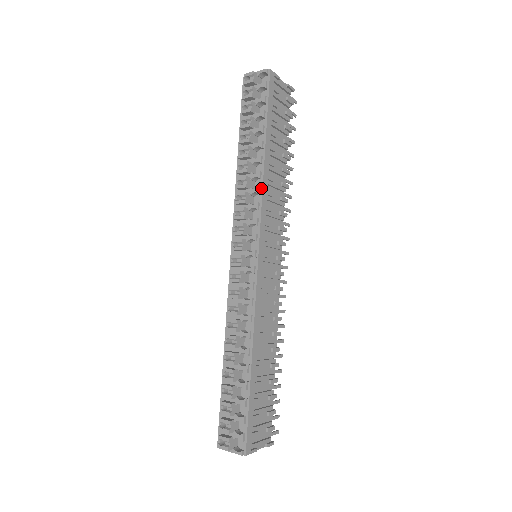
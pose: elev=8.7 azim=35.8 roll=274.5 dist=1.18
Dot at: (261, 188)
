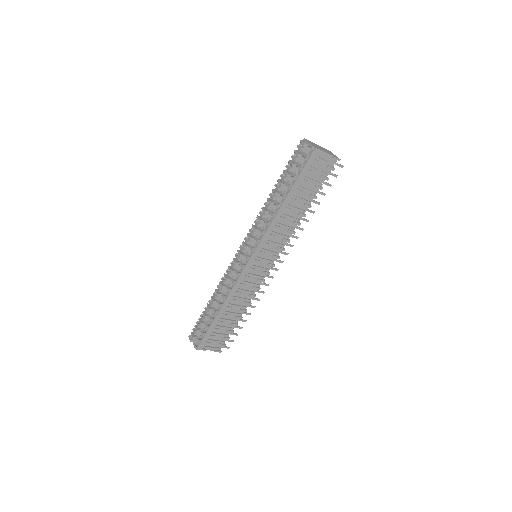
Dot at: (270, 223)
